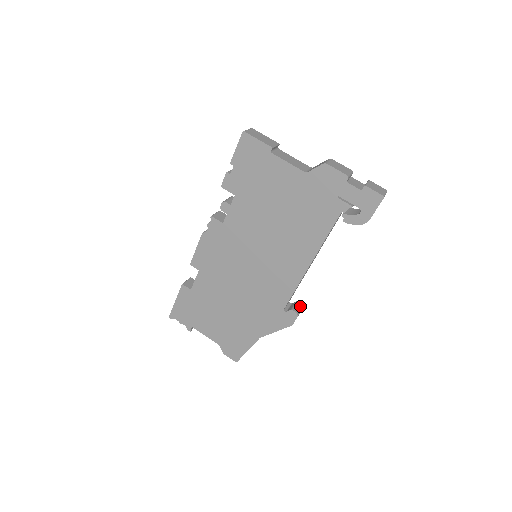
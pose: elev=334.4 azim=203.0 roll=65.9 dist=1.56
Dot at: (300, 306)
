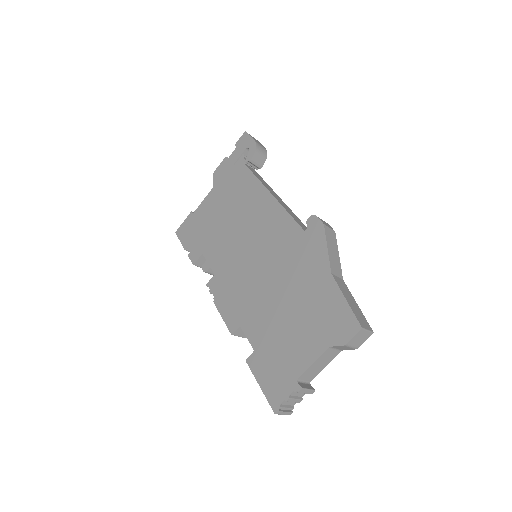
Dot at: occluded
